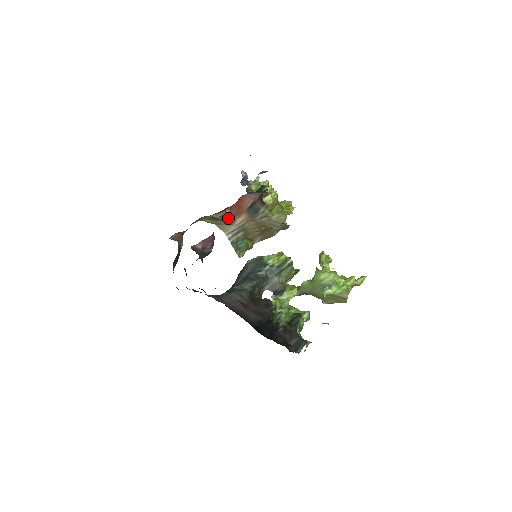
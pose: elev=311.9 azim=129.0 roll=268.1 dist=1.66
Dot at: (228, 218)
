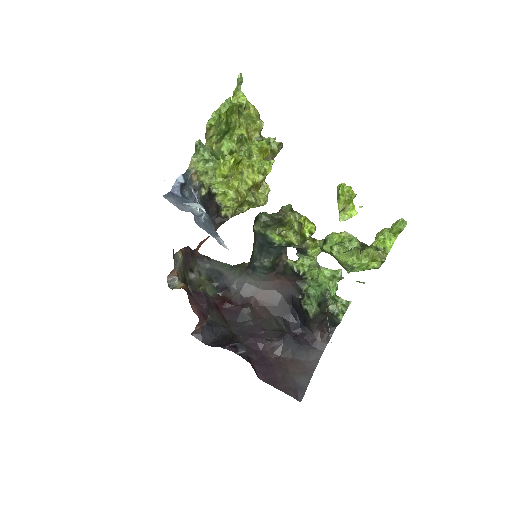
Dot at: occluded
